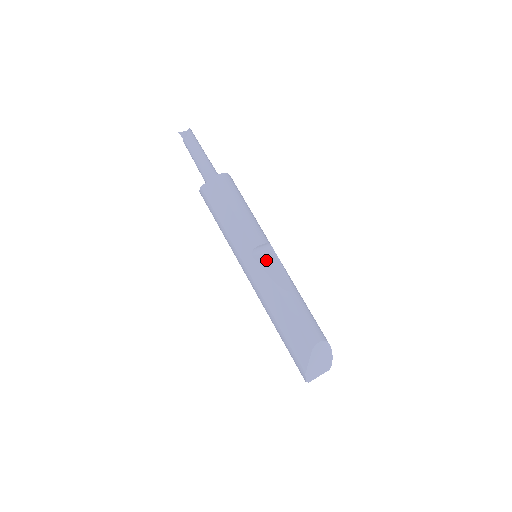
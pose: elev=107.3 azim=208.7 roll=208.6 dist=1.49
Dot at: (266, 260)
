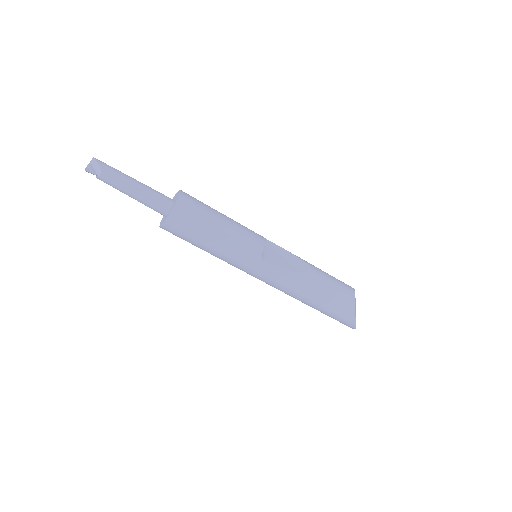
Dot at: (274, 256)
